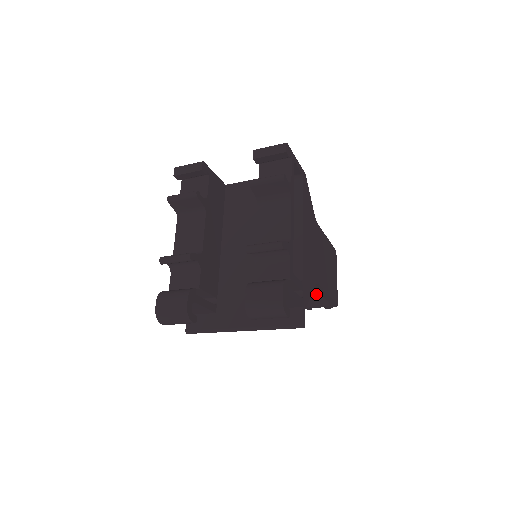
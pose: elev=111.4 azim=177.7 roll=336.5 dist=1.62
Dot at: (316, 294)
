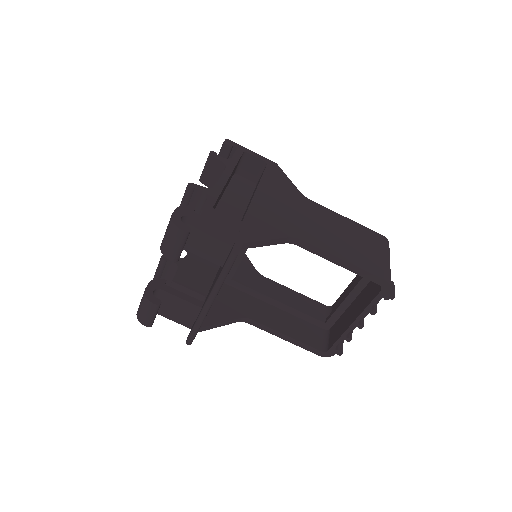
Dot at: (371, 289)
